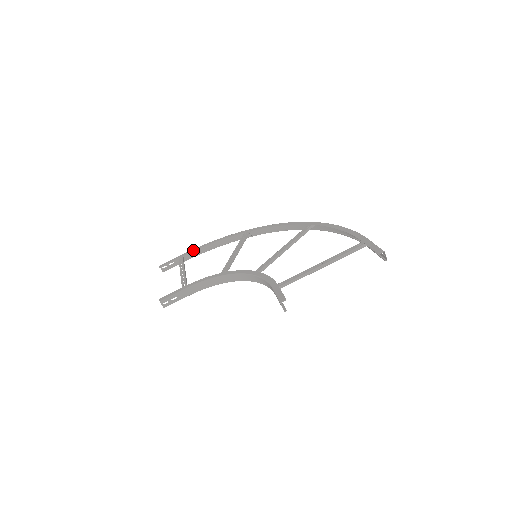
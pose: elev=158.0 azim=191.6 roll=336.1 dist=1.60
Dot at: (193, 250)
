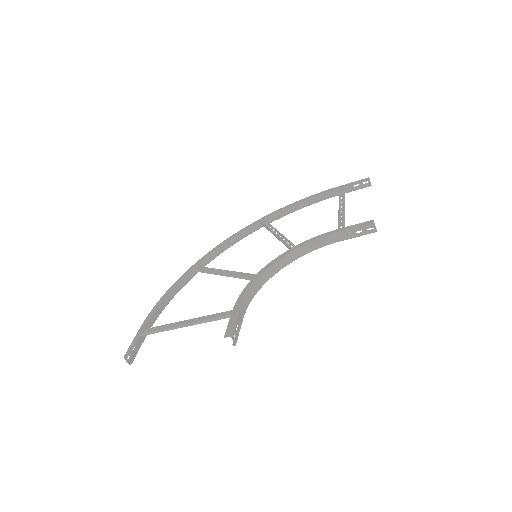
Dot at: (149, 317)
